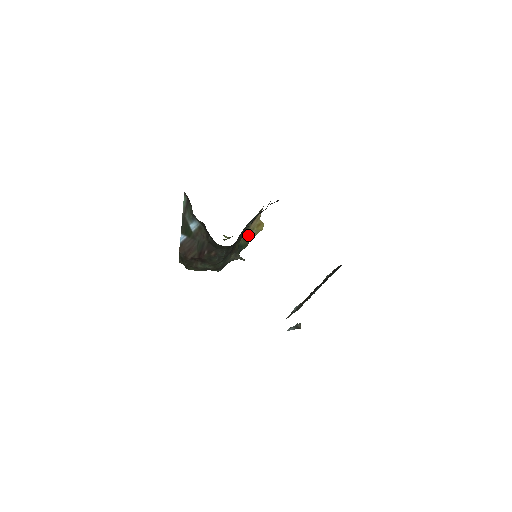
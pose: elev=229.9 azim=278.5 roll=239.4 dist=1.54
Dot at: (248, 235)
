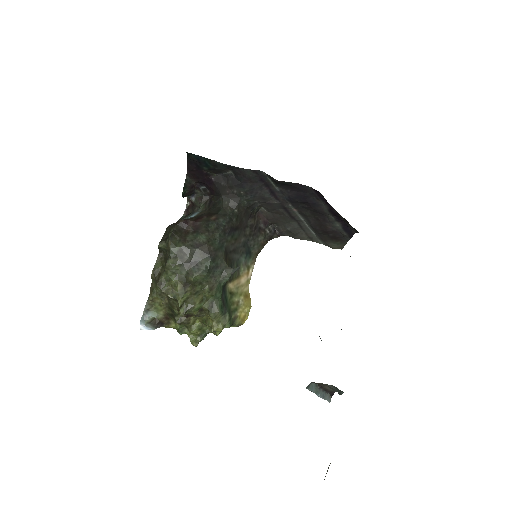
Dot at: (234, 296)
